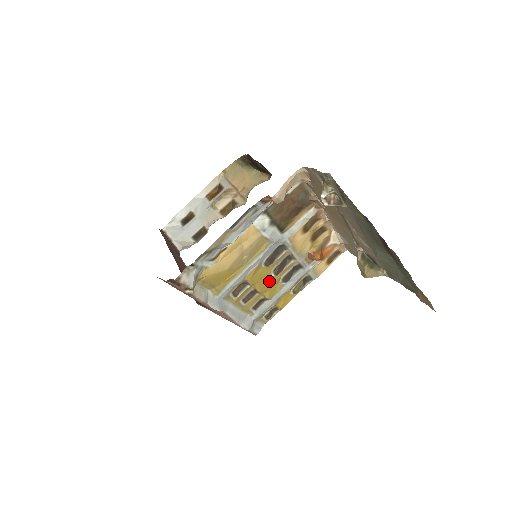
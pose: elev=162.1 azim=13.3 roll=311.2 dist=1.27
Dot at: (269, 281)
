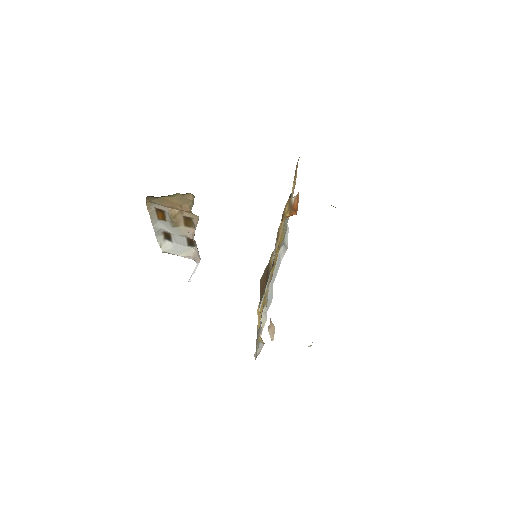
Dot at: (277, 249)
